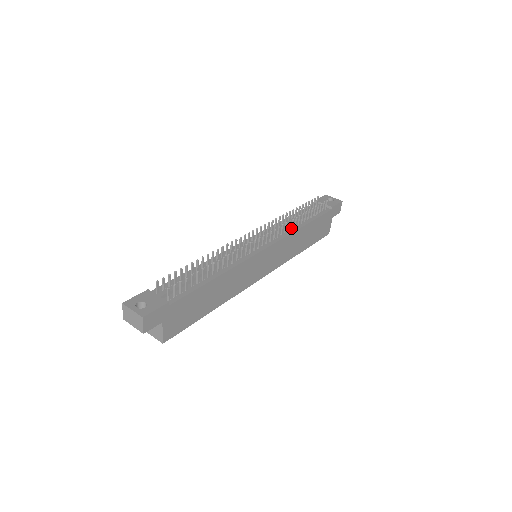
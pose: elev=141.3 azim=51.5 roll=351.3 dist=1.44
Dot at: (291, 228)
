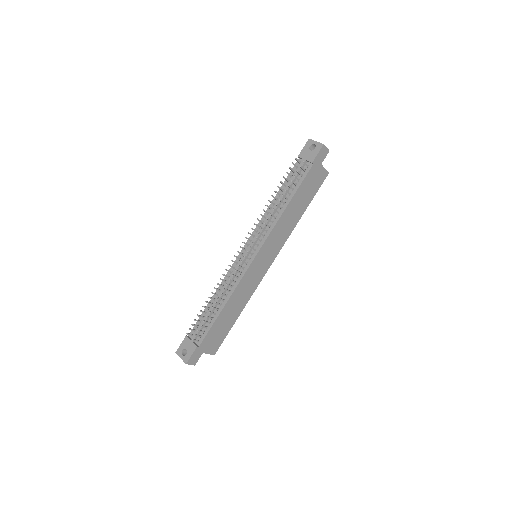
Dot at: (274, 218)
